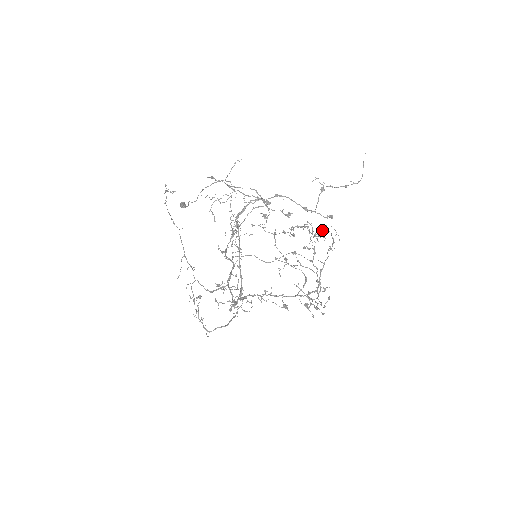
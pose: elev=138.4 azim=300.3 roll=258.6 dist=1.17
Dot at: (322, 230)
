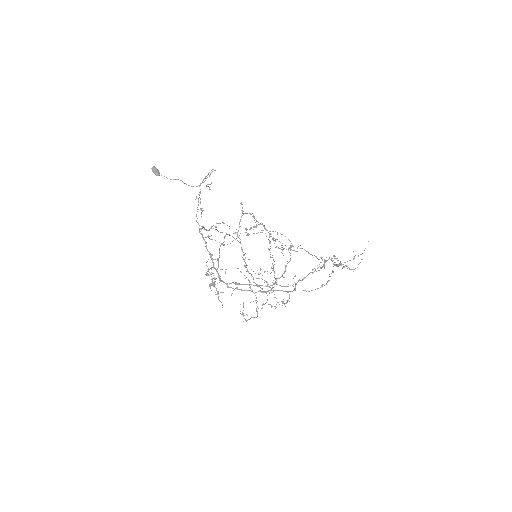
Dot at: (318, 259)
